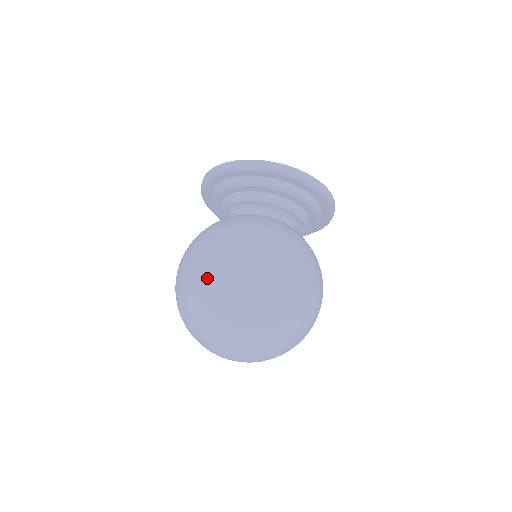
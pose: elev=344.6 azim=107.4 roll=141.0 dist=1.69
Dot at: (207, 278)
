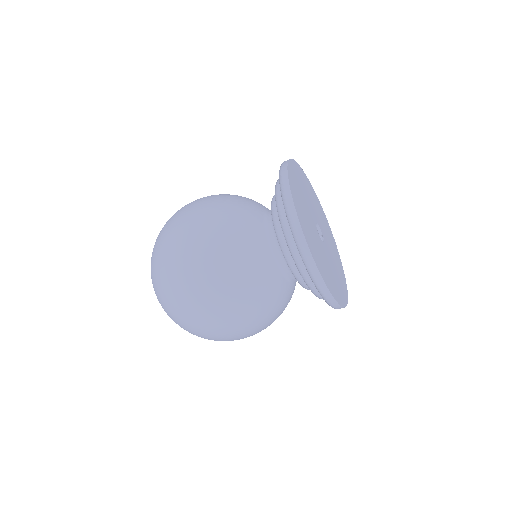
Dot at: (168, 241)
